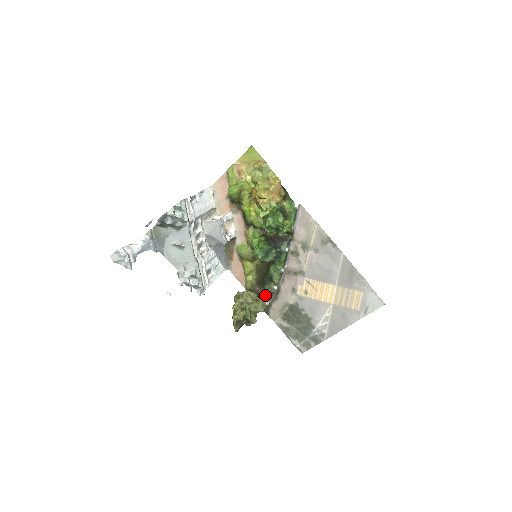
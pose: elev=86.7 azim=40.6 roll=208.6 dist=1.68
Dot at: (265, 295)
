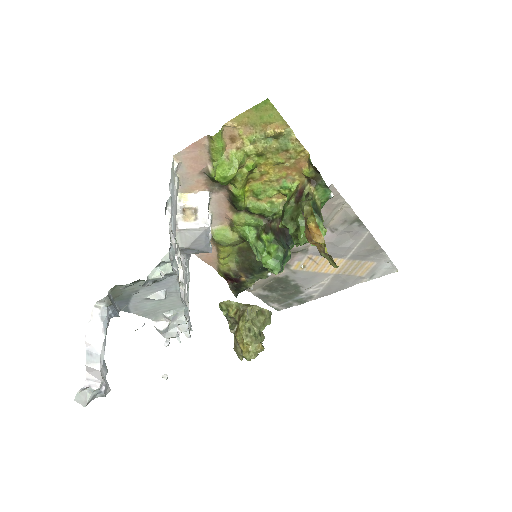
Dot at: (251, 281)
